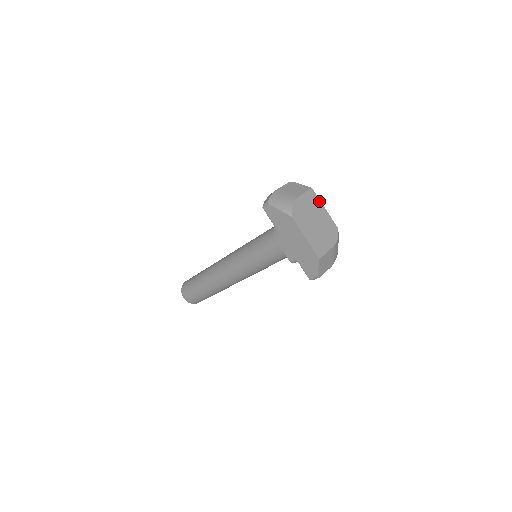
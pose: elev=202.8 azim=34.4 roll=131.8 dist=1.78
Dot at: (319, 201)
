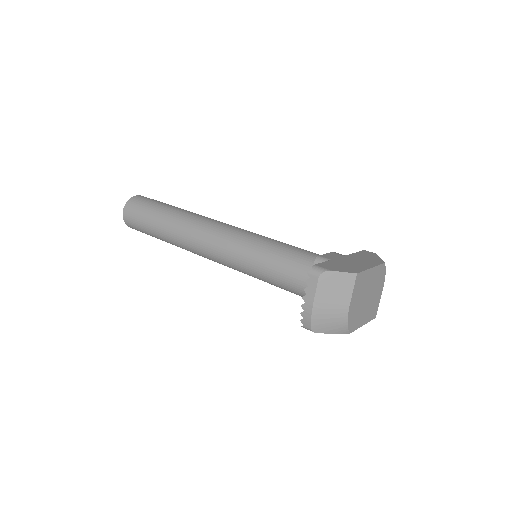
Dot at: (366, 272)
